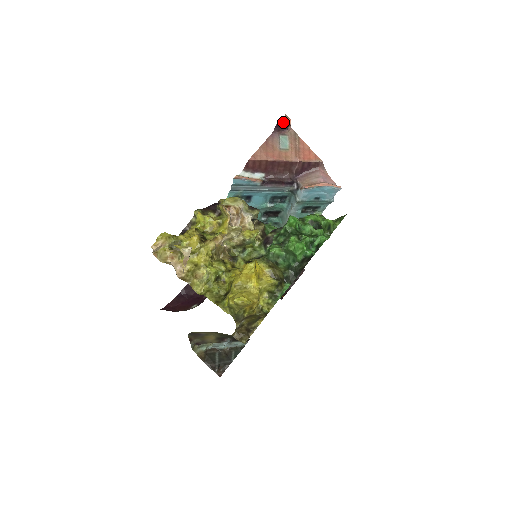
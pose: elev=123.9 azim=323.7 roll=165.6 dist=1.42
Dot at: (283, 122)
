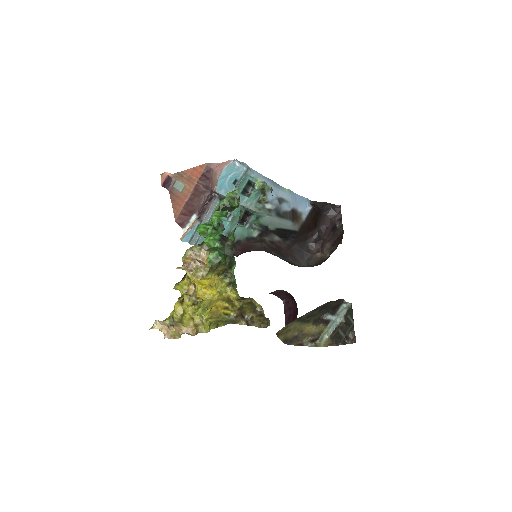
Dot at: (163, 180)
